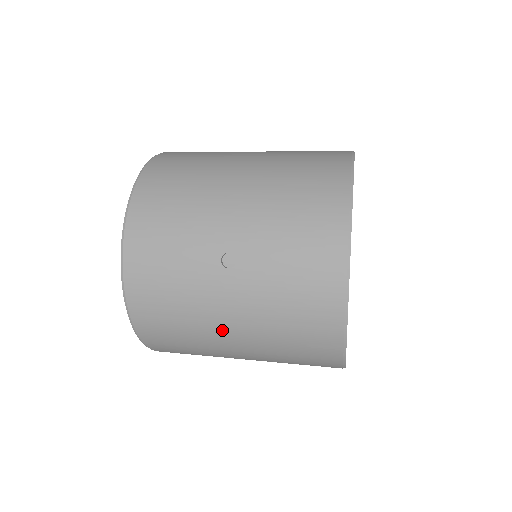
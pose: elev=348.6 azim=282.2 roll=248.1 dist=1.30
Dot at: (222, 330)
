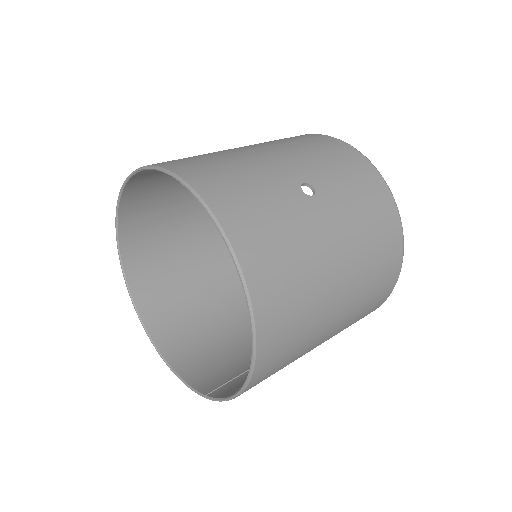
Dot at: (331, 266)
